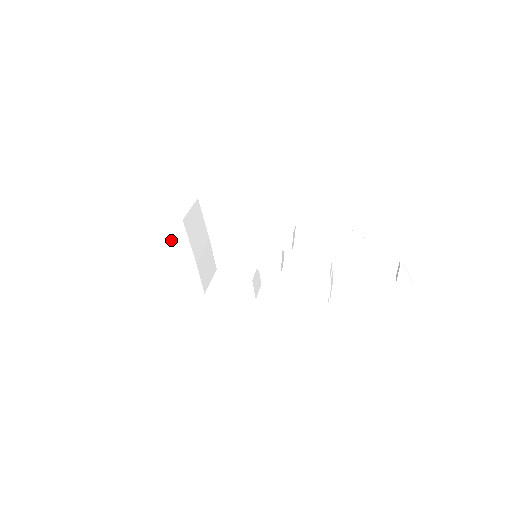
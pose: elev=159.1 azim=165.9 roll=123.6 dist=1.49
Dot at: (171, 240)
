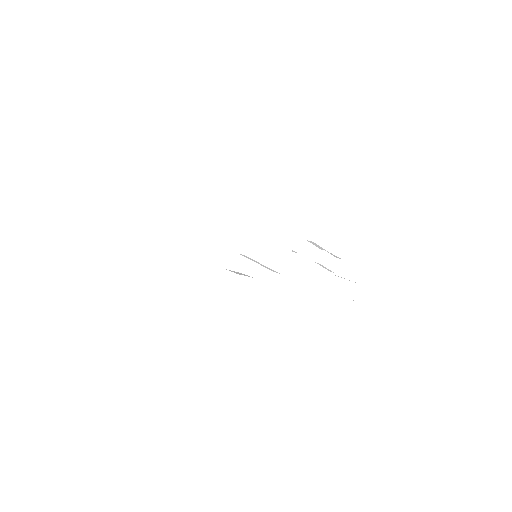
Dot at: (200, 208)
